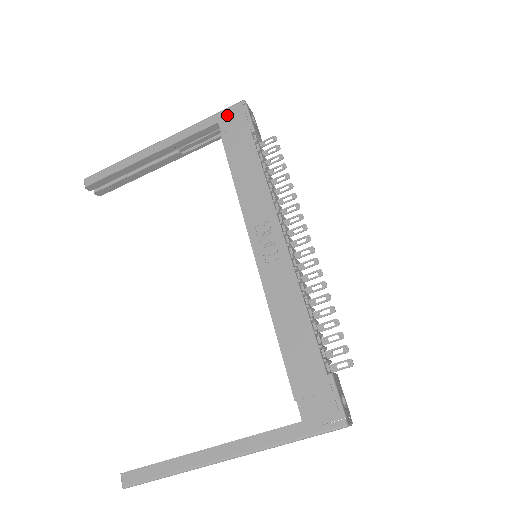
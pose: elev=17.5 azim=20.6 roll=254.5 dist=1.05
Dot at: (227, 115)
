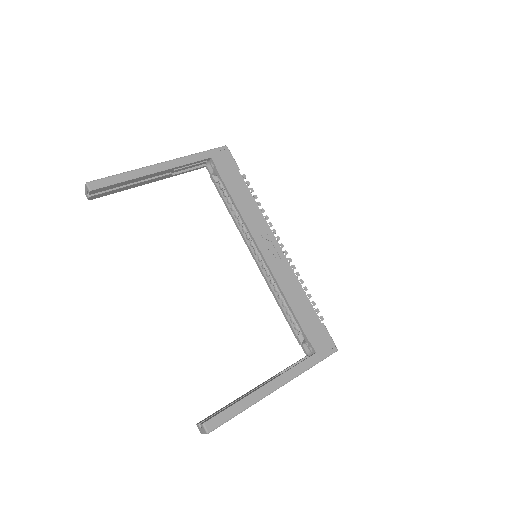
Dot at: (217, 154)
